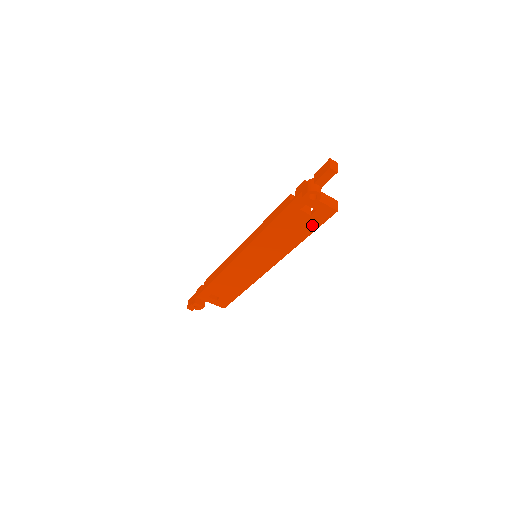
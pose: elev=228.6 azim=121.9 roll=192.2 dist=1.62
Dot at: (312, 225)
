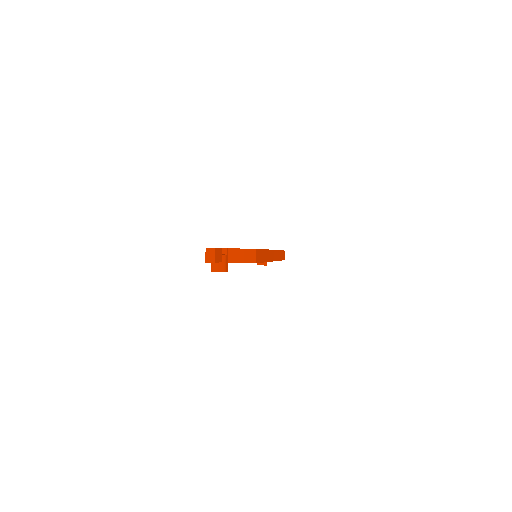
Dot at: occluded
